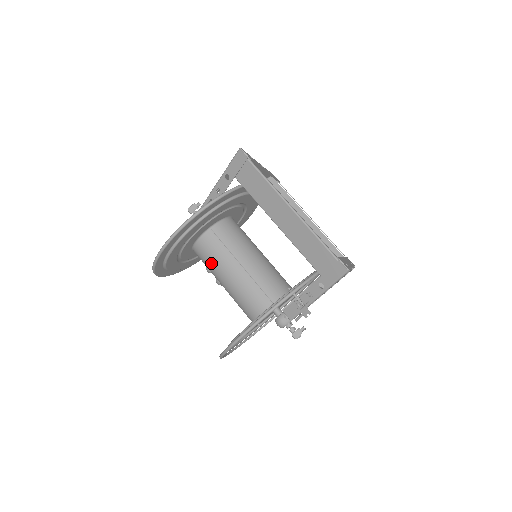
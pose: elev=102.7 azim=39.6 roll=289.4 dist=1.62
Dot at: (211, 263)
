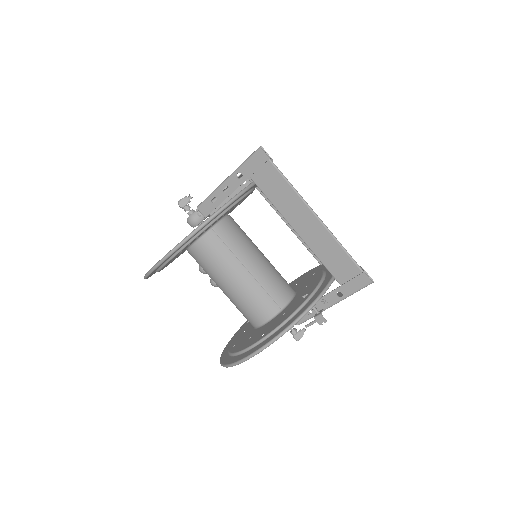
Dot at: (211, 266)
